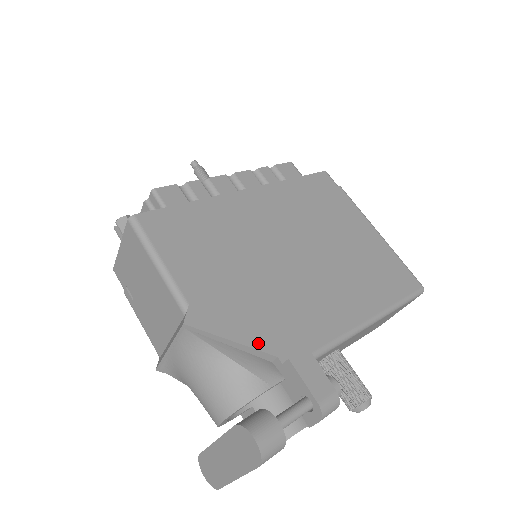
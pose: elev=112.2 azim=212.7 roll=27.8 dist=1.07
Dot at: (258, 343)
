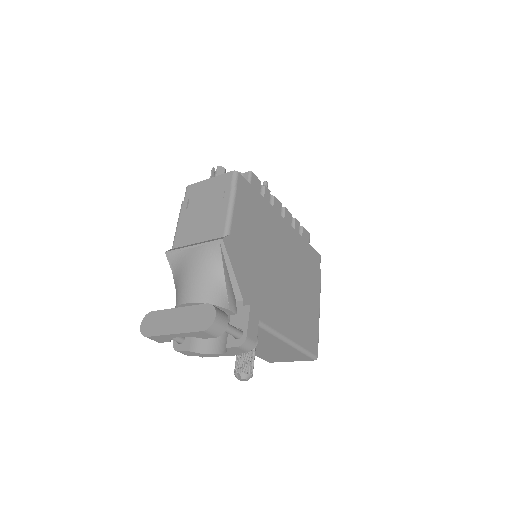
Dot at: (241, 285)
